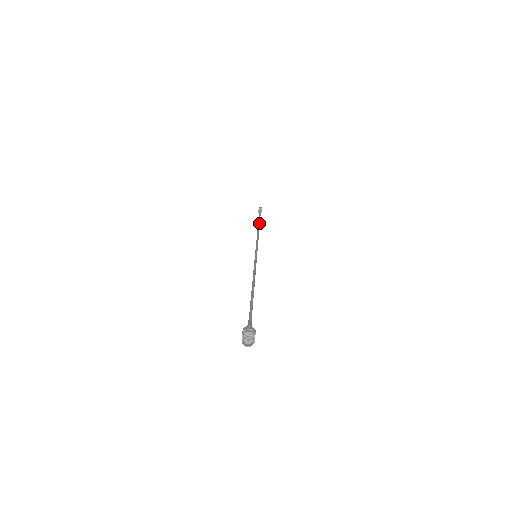
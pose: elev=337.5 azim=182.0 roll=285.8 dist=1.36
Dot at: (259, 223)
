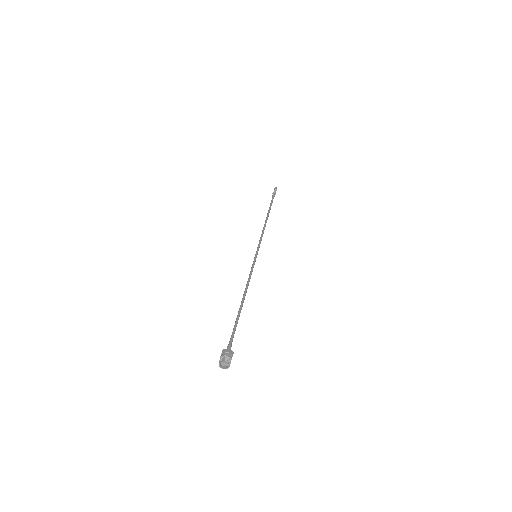
Dot at: occluded
